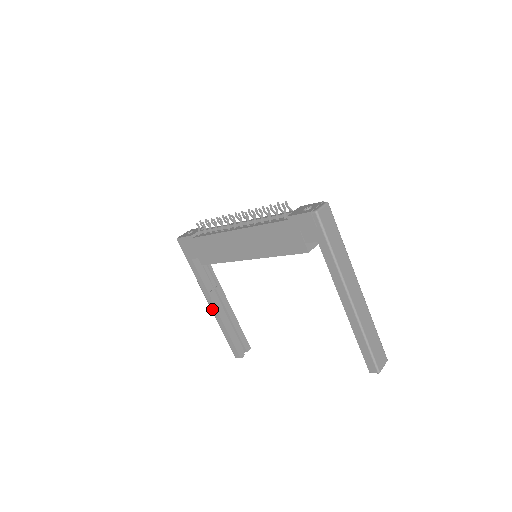
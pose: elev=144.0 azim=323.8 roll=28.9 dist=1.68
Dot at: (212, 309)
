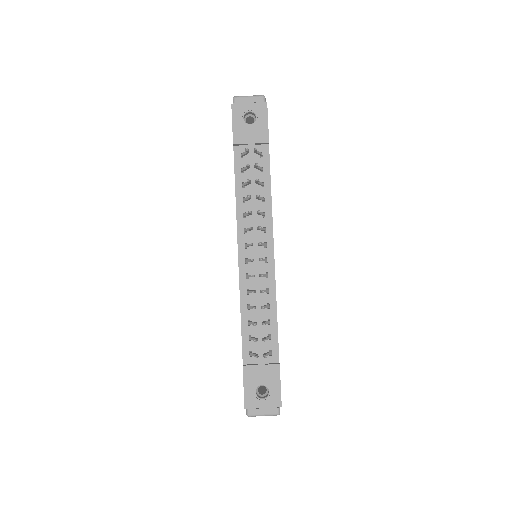
Dot at: occluded
